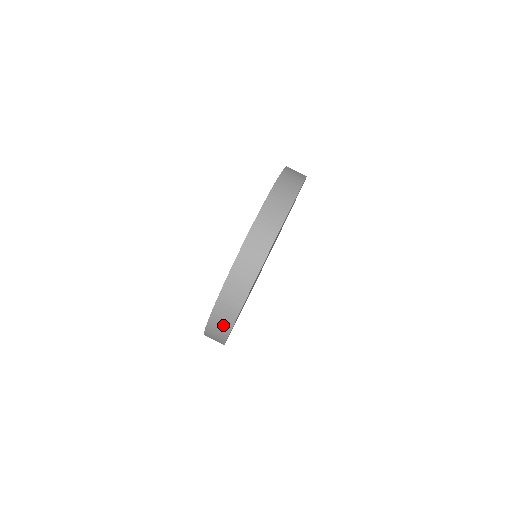
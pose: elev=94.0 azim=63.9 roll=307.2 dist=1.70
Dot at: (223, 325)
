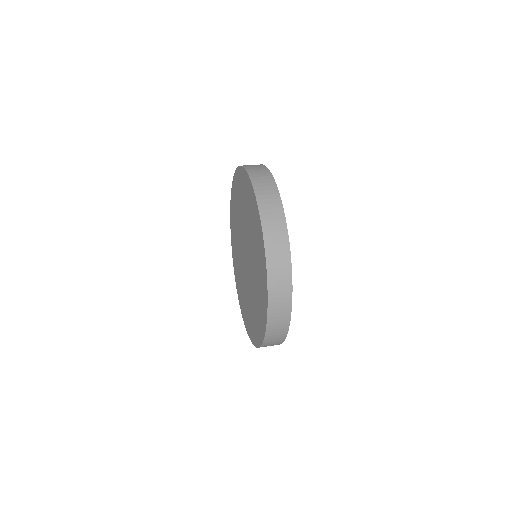
Dot at: (282, 315)
